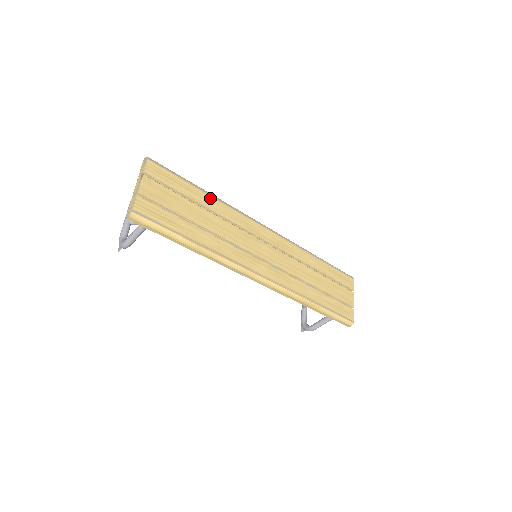
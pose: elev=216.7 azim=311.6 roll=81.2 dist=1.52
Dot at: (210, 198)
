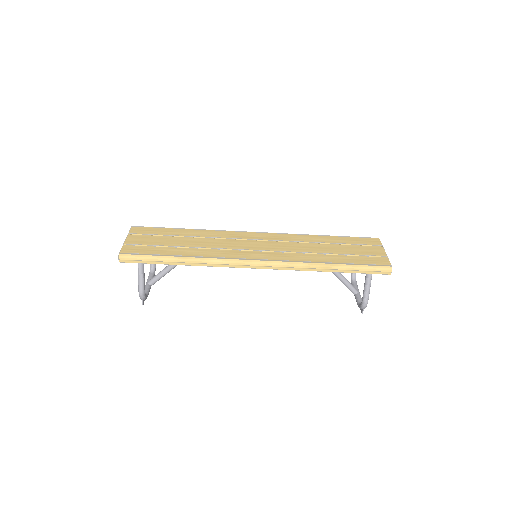
Dot at: (192, 231)
